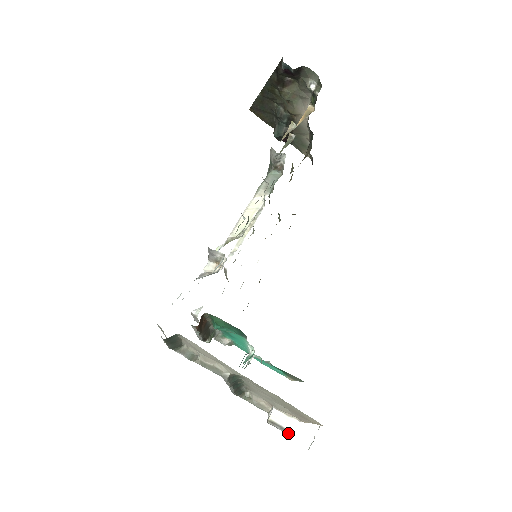
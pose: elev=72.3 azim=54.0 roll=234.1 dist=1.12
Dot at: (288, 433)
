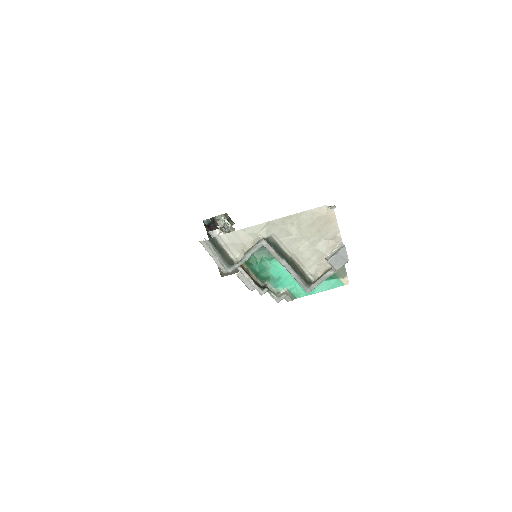
Dot at: (341, 248)
